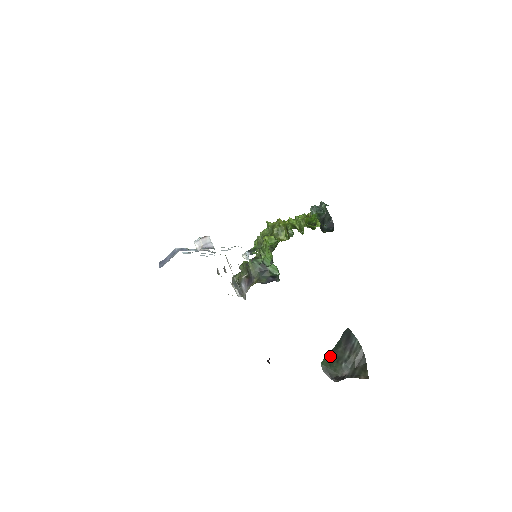
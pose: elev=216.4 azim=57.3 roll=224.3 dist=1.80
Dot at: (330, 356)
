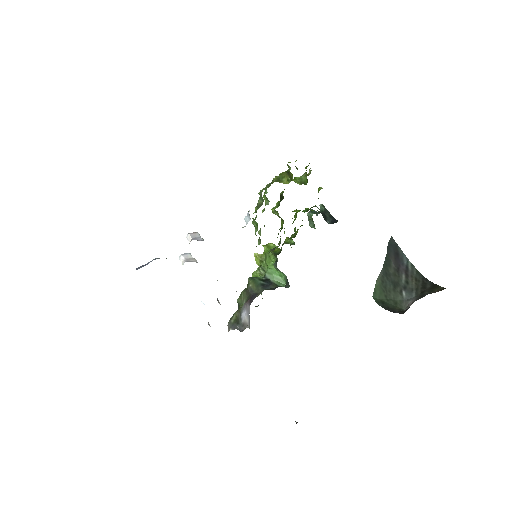
Dot at: (381, 282)
